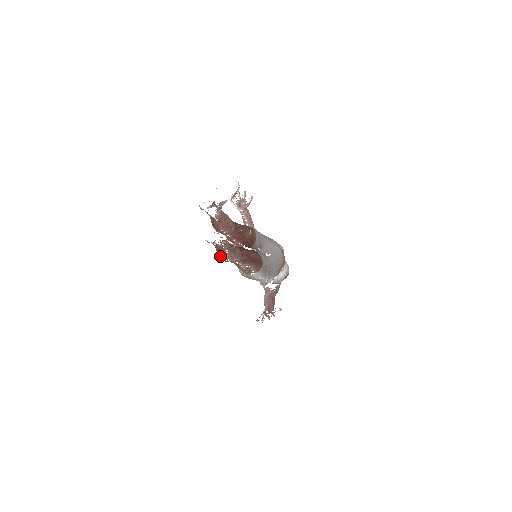
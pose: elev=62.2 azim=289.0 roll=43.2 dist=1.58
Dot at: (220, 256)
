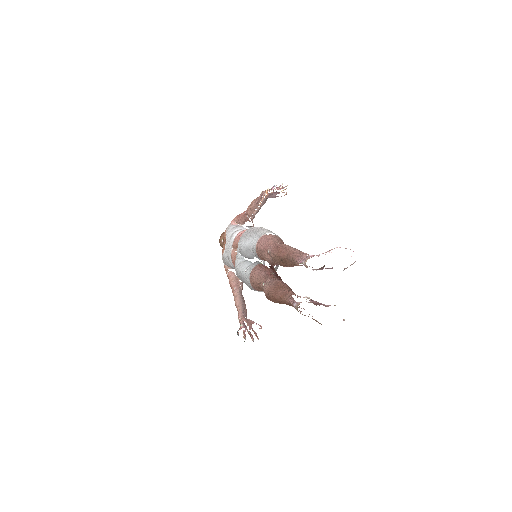
Dot at: (275, 301)
